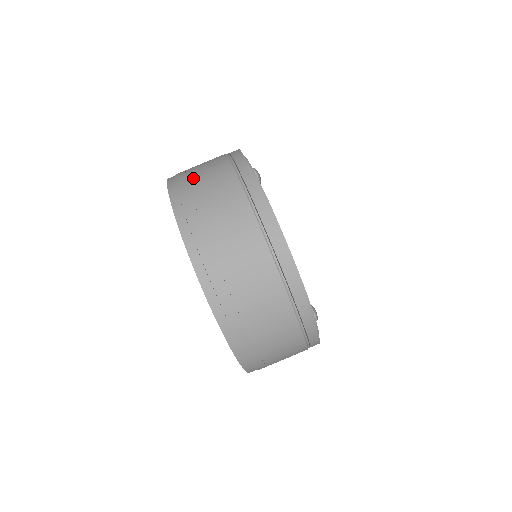
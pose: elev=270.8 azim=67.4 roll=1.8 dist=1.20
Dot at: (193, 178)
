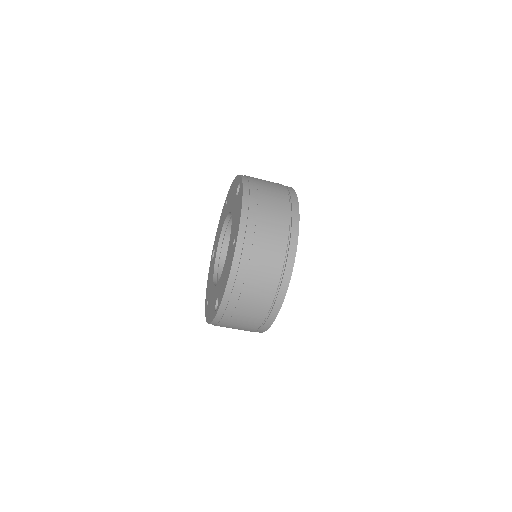
Dot at: (261, 183)
